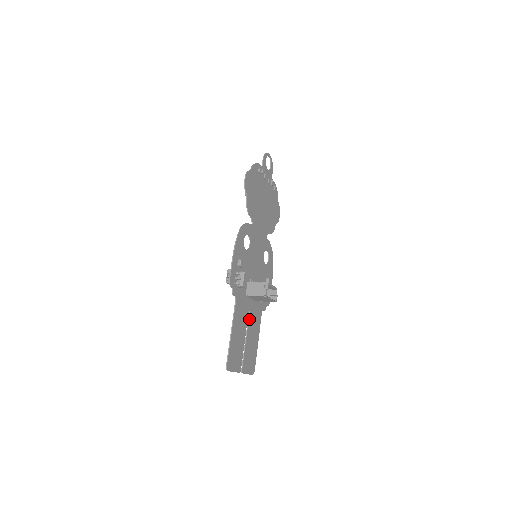
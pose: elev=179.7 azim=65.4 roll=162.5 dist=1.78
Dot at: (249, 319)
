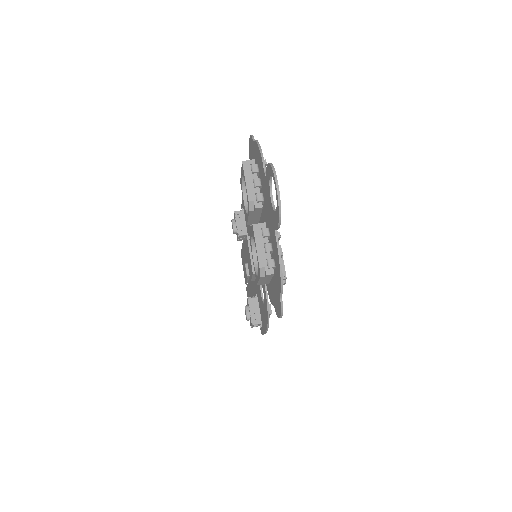
Dot at: occluded
